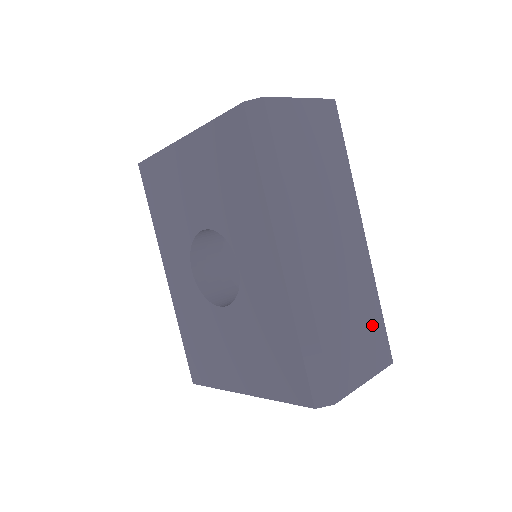
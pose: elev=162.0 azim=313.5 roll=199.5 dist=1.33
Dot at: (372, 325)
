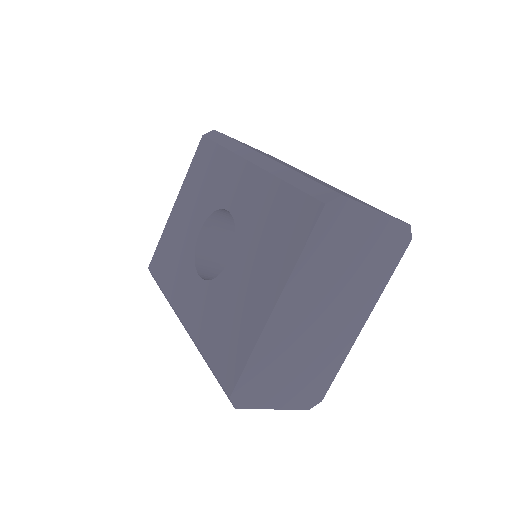
Dot at: occluded
